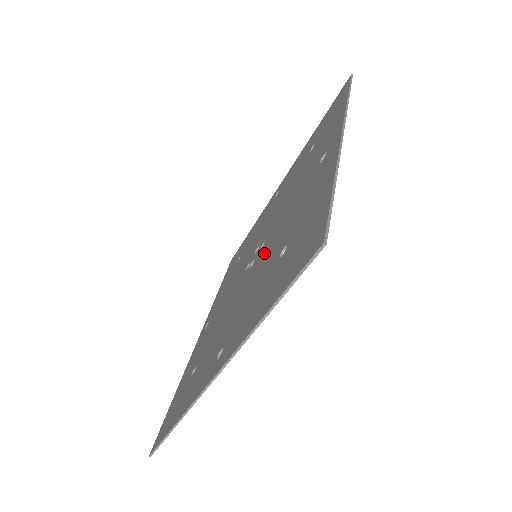
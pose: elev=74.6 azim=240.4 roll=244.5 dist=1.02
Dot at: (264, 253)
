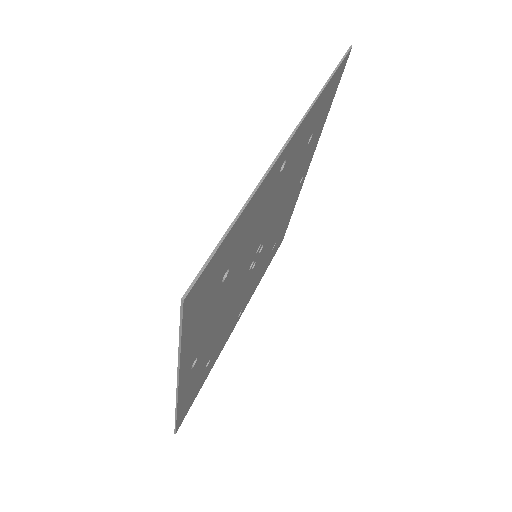
Dot at: occluded
